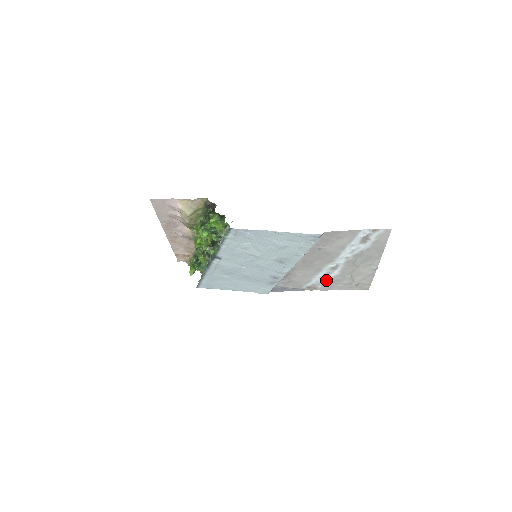
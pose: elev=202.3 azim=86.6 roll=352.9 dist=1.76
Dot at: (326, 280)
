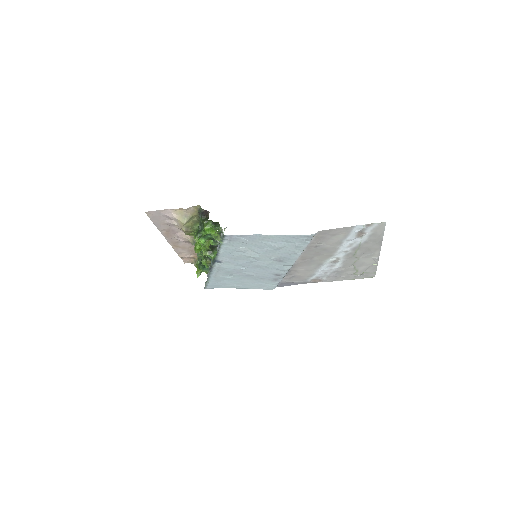
Dot at: (330, 272)
